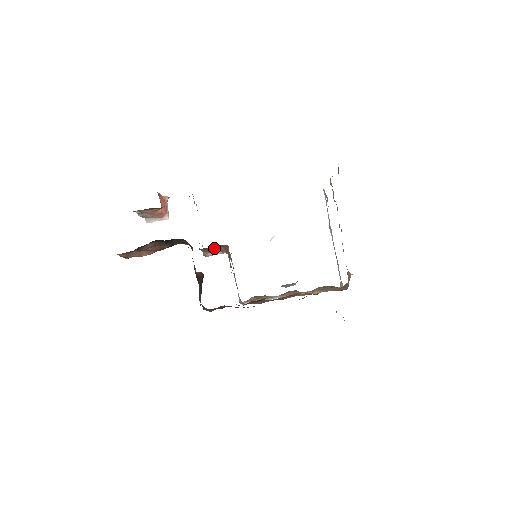
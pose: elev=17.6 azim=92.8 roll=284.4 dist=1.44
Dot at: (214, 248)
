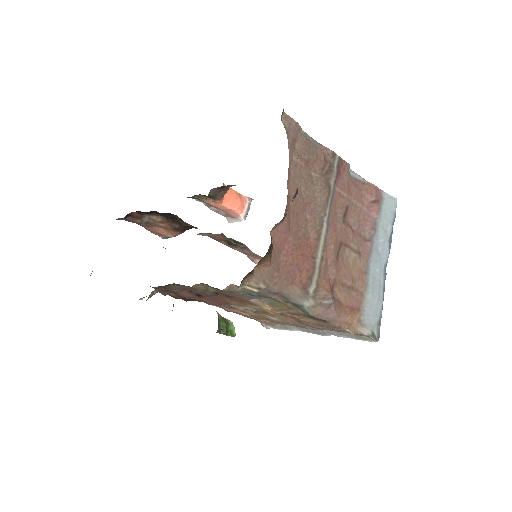
Dot at: (241, 246)
